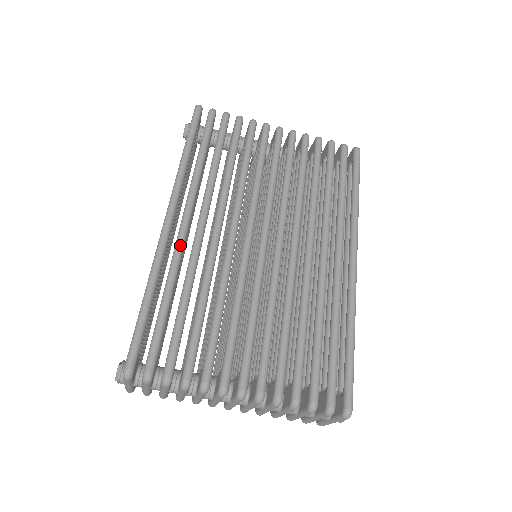
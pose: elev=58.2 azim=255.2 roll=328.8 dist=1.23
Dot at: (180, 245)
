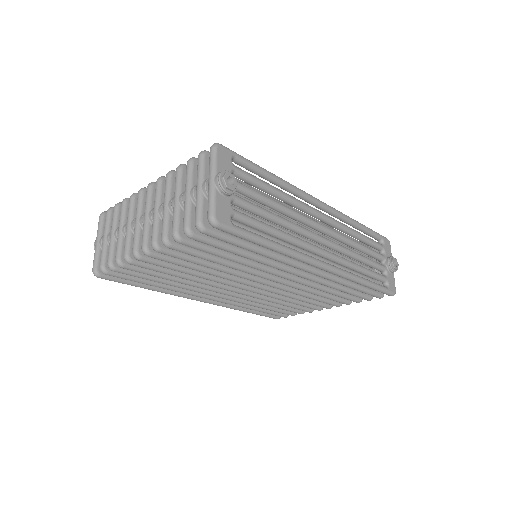
Dot at: occluded
